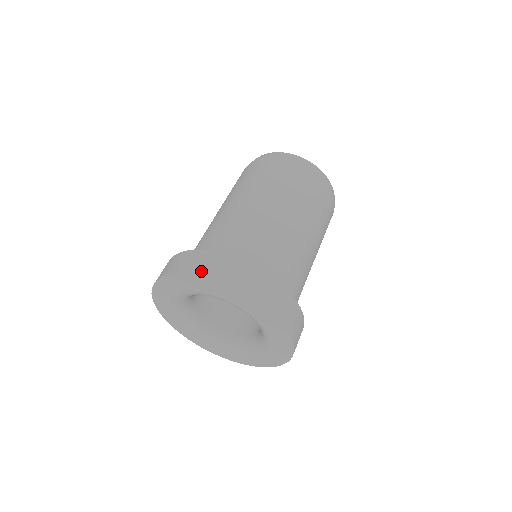
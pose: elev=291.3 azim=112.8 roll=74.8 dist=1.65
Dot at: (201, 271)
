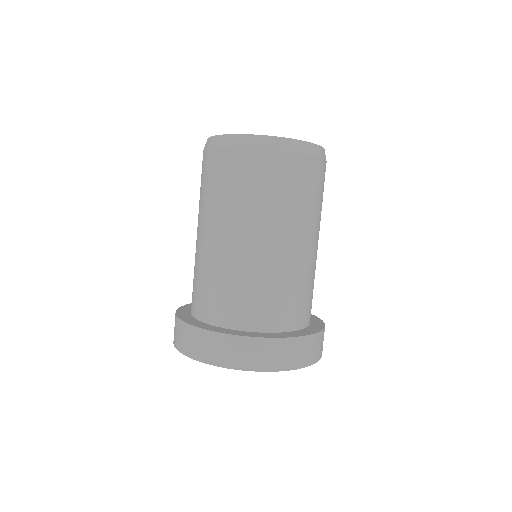
Dot at: (218, 360)
